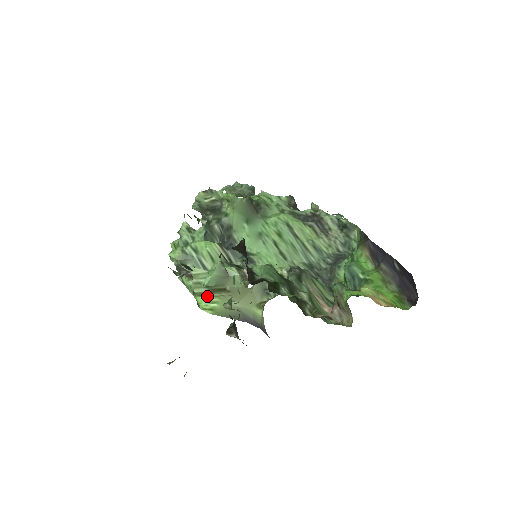
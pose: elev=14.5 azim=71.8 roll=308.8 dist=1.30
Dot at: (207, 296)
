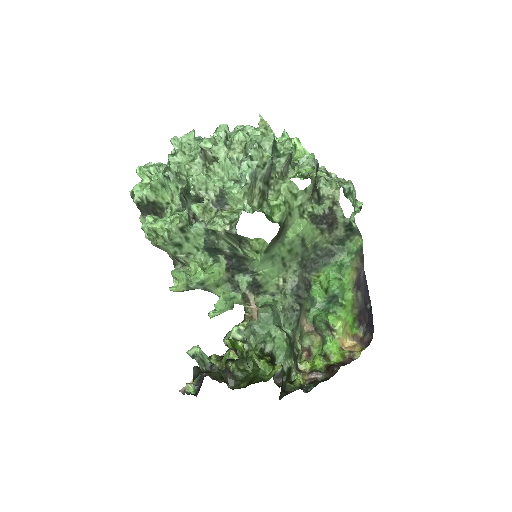
Dot at: occluded
